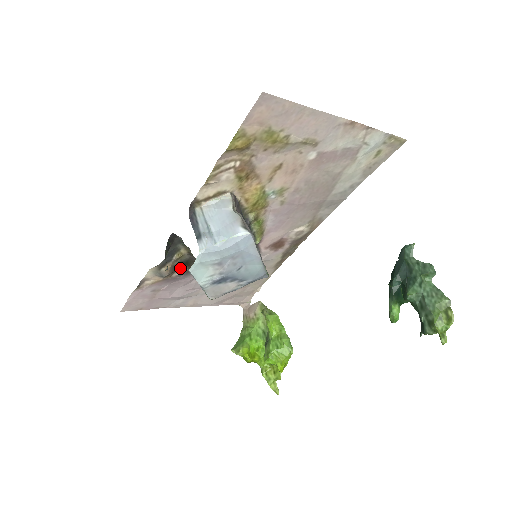
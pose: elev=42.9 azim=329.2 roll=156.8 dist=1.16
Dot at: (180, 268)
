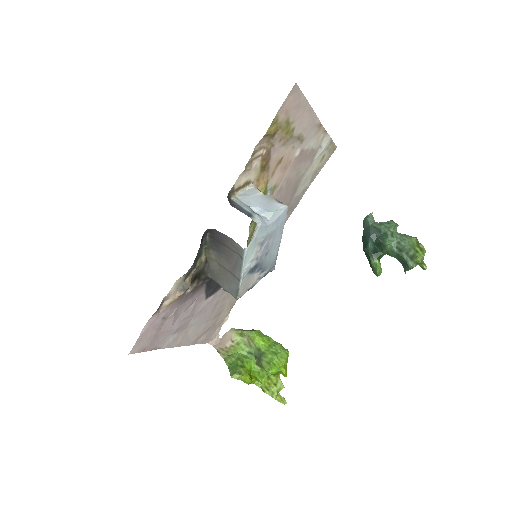
Dot at: (193, 282)
